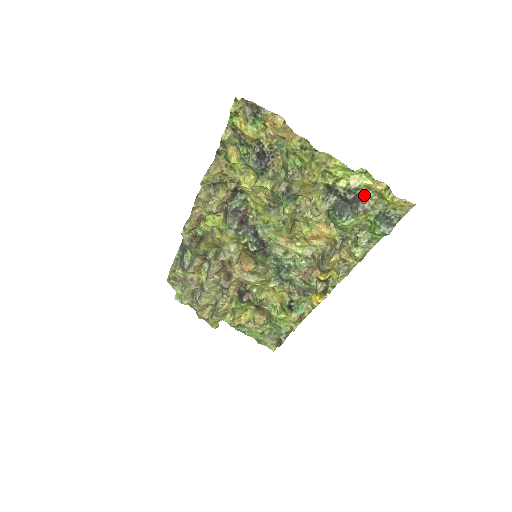
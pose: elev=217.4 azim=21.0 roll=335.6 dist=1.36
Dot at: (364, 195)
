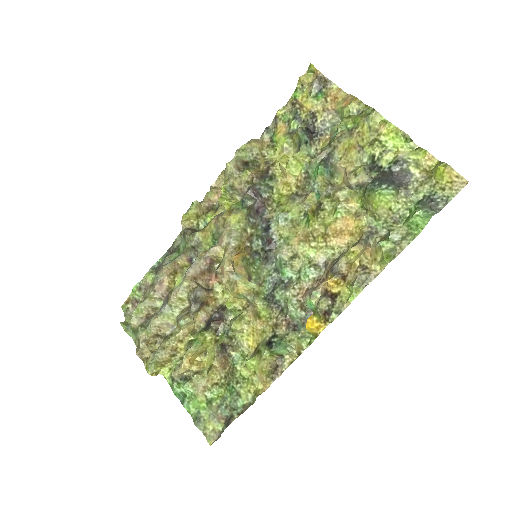
Dot at: (410, 175)
